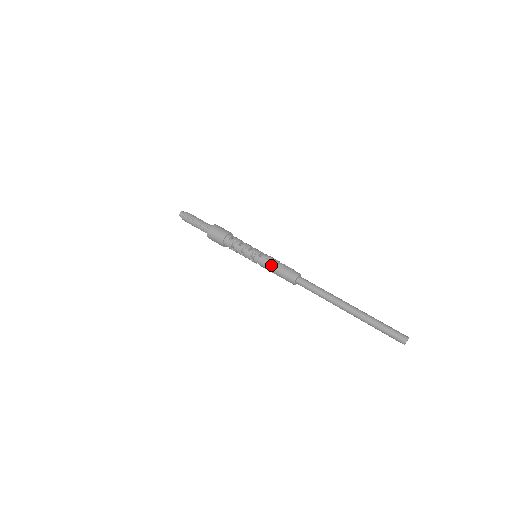
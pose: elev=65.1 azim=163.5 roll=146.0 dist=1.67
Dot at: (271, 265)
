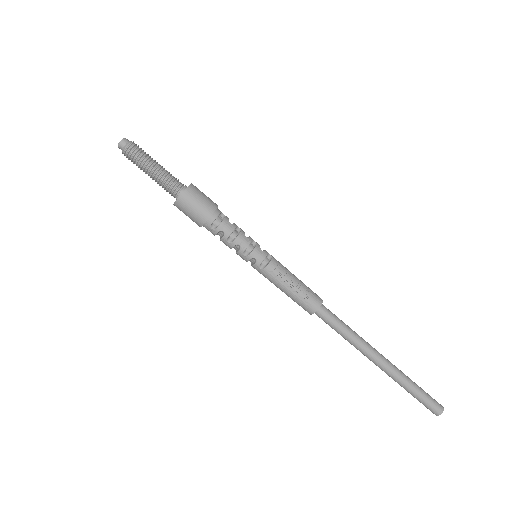
Dot at: (278, 285)
